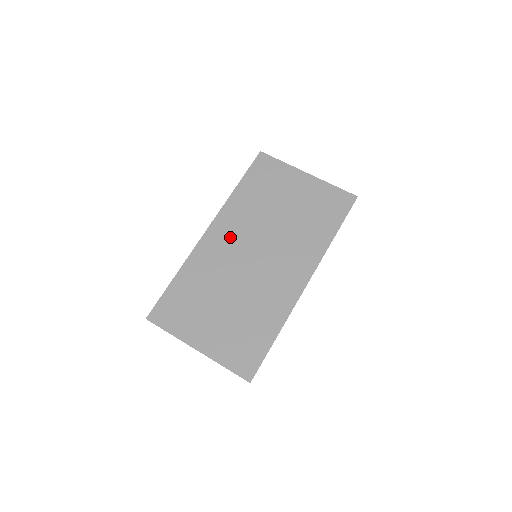
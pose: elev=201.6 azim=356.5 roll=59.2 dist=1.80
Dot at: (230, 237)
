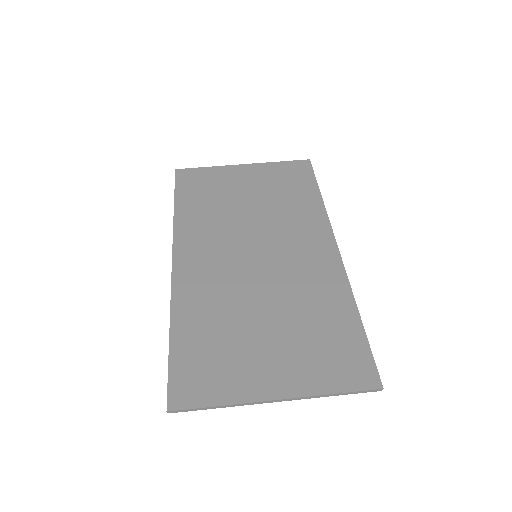
Dot at: (208, 254)
